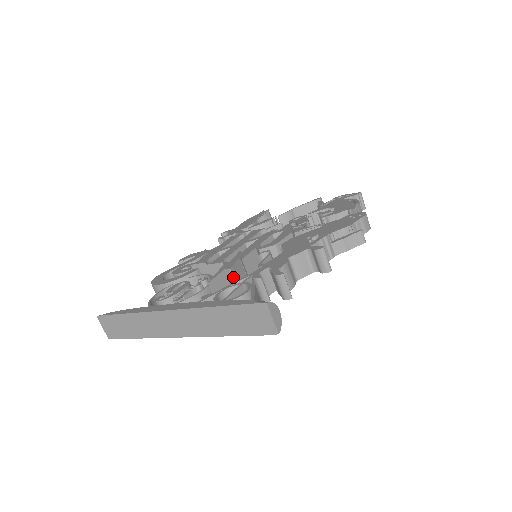
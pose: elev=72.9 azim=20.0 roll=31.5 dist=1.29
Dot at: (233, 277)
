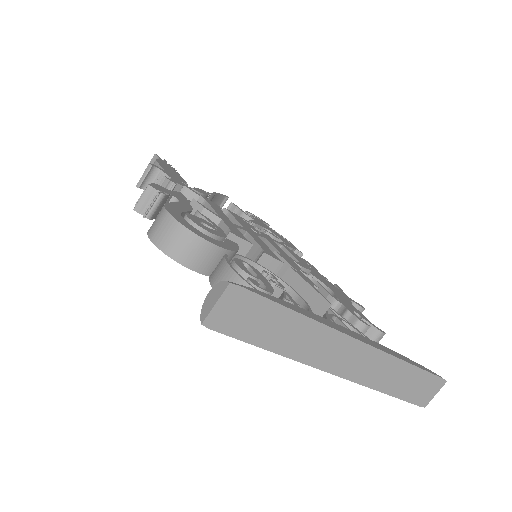
Dot at: occluded
